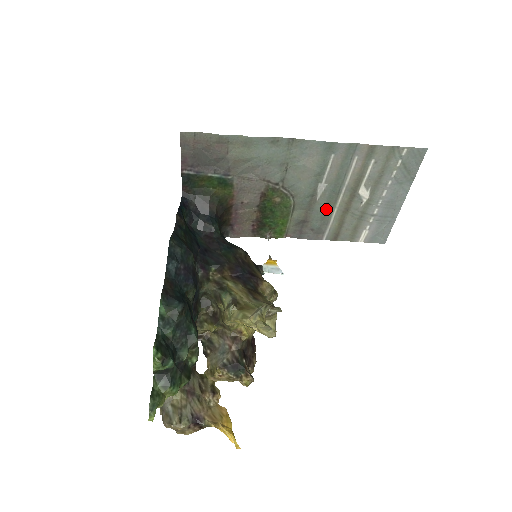
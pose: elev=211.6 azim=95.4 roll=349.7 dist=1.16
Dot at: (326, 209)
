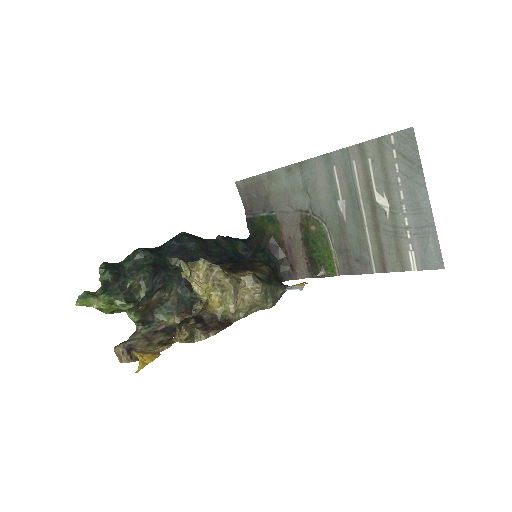
Dot at: (358, 230)
